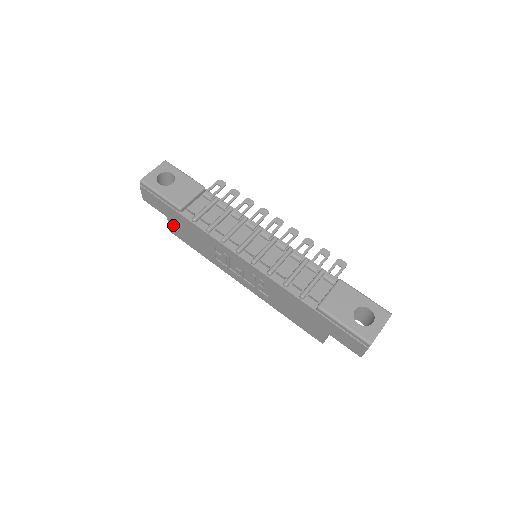
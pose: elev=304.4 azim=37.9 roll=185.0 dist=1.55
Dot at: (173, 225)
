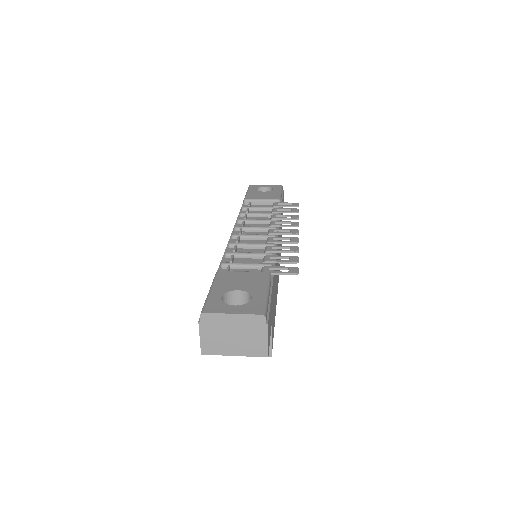
Dot at: occluded
